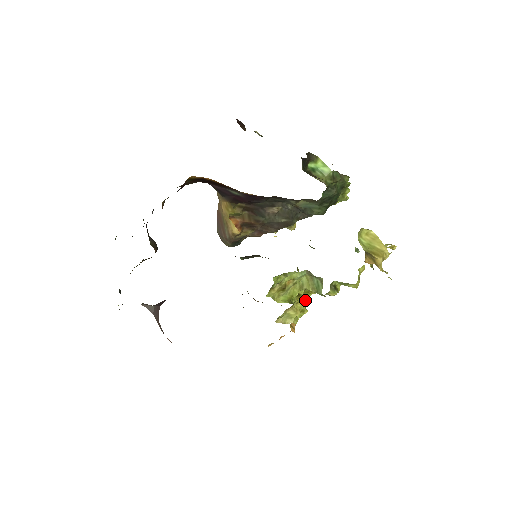
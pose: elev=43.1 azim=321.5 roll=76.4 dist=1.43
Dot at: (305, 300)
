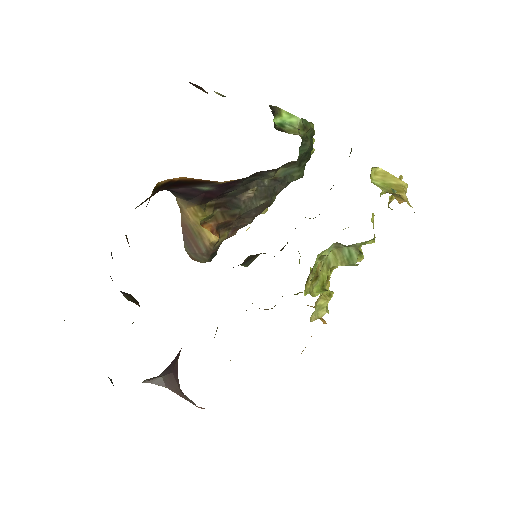
Dot at: occluded
